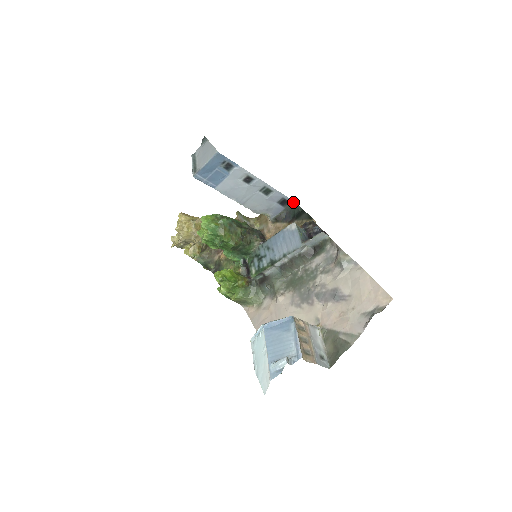
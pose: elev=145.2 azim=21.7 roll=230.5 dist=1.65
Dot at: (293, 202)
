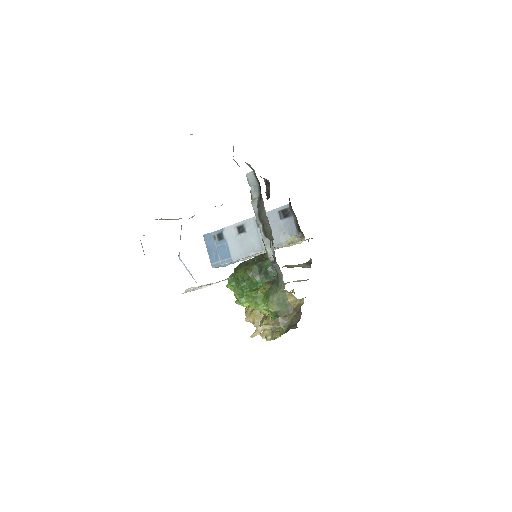
Dot at: (289, 205)
